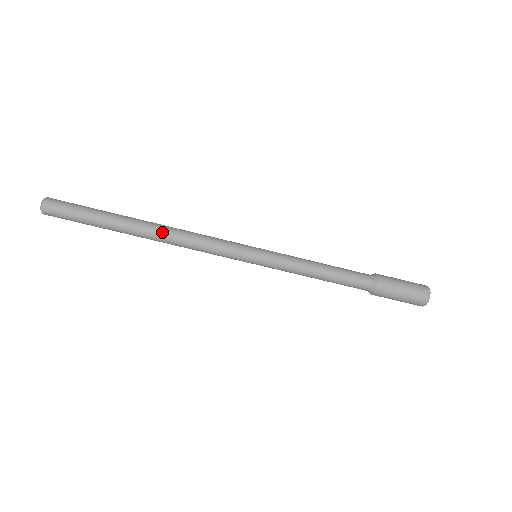
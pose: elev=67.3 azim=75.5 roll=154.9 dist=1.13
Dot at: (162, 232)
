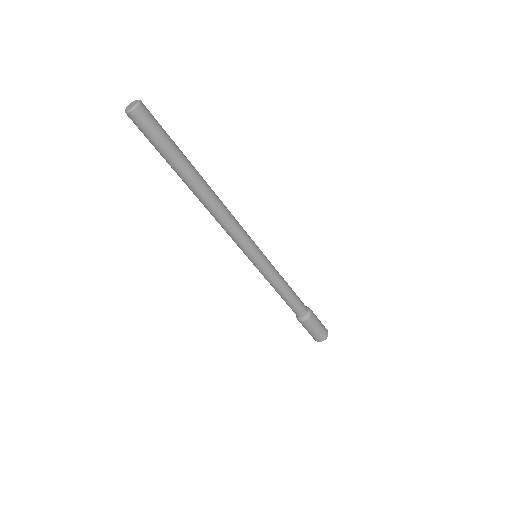
Dot at: (215, 197)
